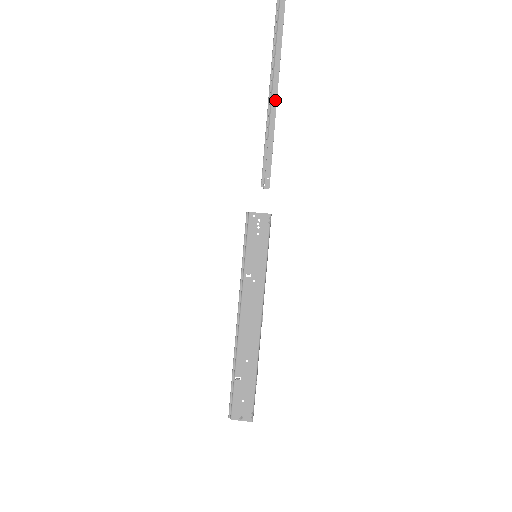
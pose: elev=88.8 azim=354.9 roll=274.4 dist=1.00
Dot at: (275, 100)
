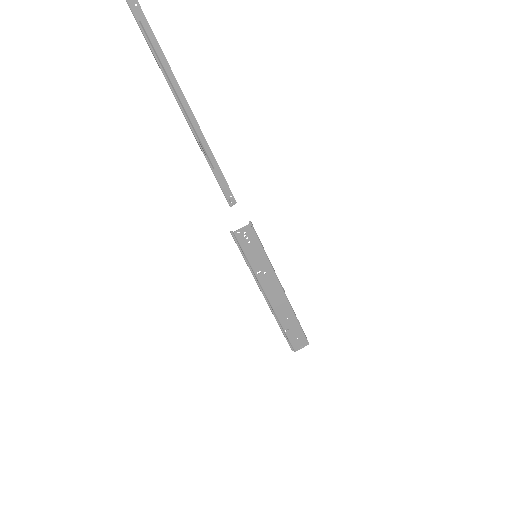
Dot at: (198, 128)
